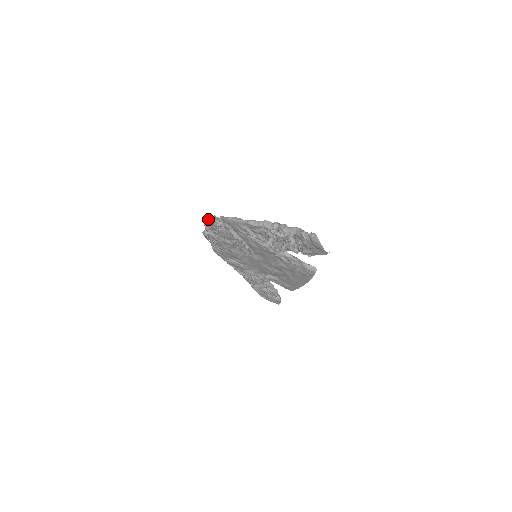
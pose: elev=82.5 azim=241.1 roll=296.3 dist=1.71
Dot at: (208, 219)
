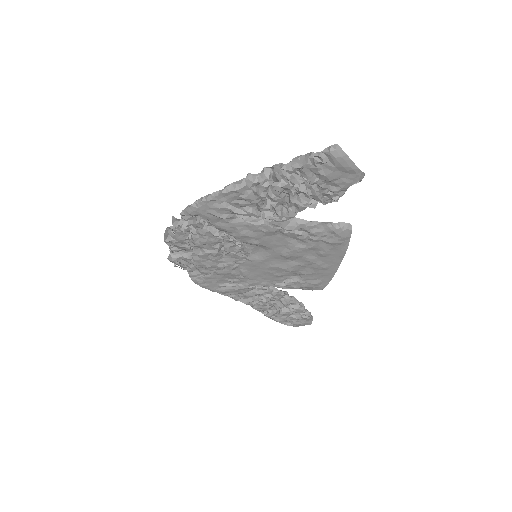
Dot at: (166, 230)
